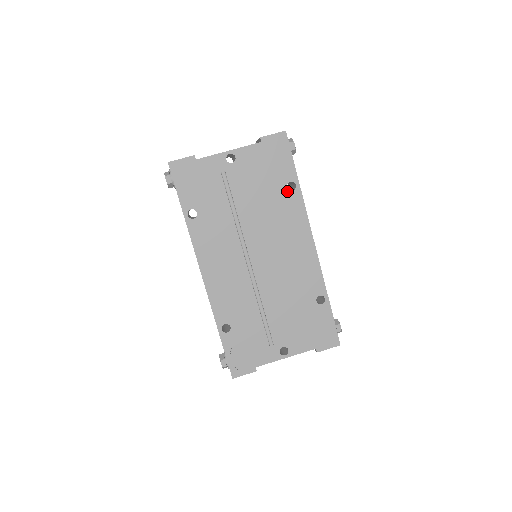
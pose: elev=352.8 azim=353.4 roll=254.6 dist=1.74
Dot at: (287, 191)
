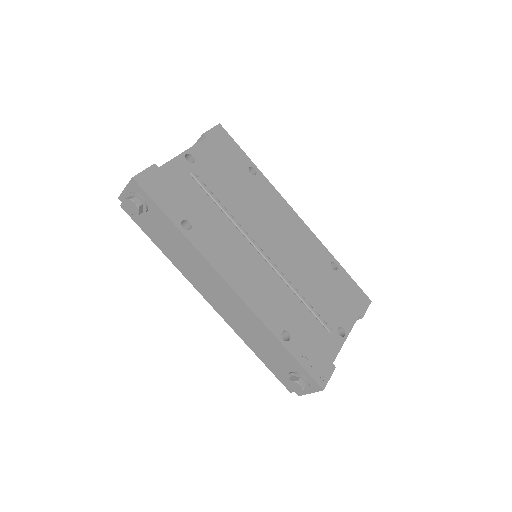
Dot at: (252, 176)
